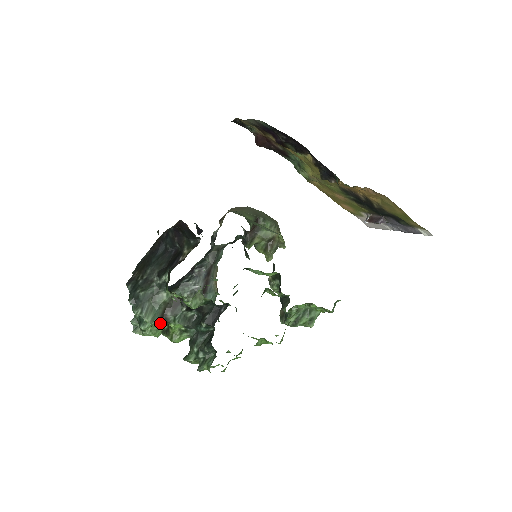
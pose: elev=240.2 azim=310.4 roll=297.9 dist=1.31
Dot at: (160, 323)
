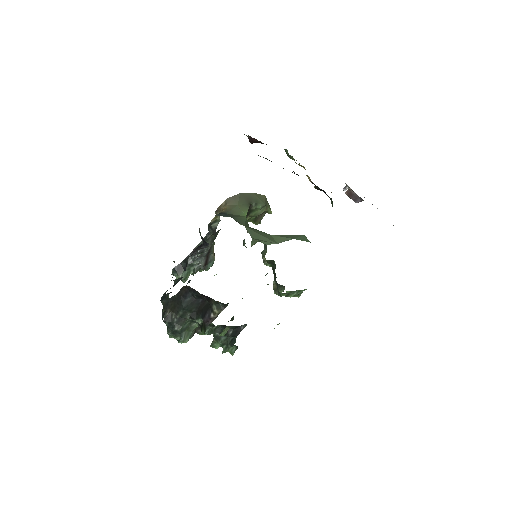
Dot at: occluded
